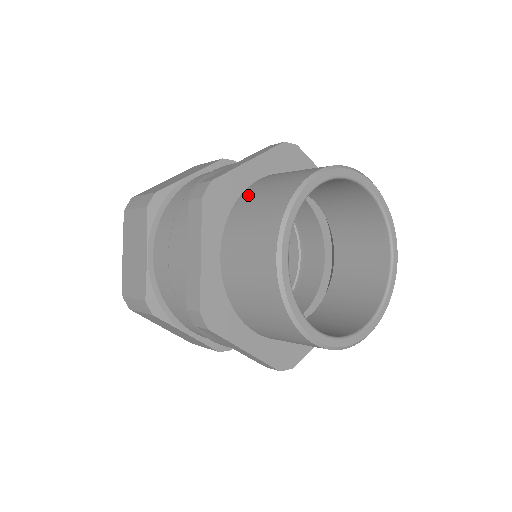
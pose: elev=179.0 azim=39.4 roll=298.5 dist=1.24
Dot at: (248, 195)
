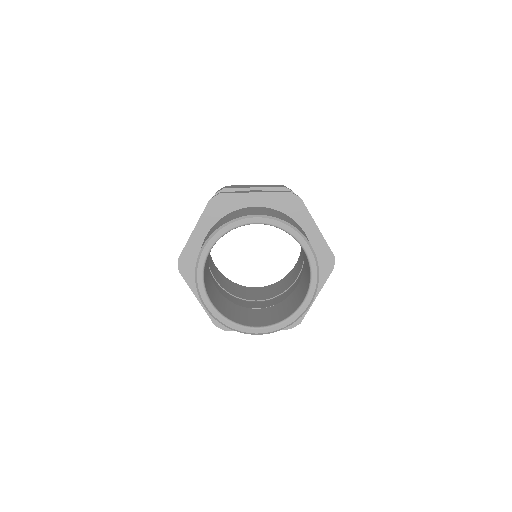
Dot at: (236, 211)
